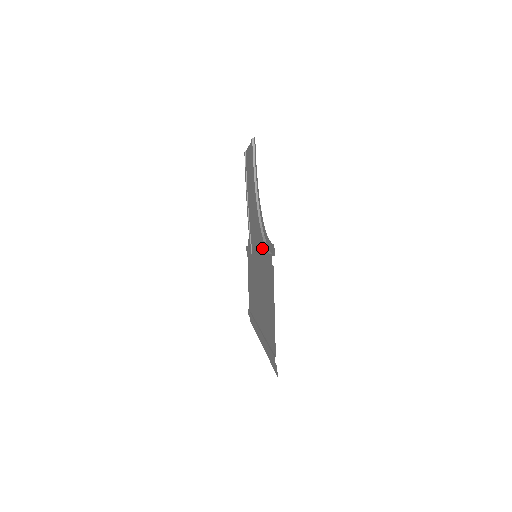
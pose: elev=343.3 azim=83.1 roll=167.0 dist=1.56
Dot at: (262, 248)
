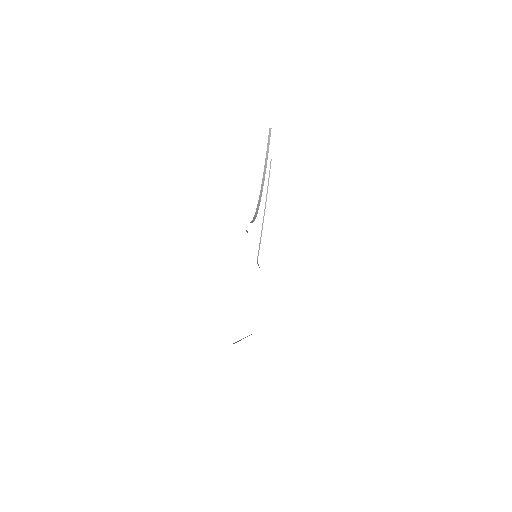
Dot at: occluded
